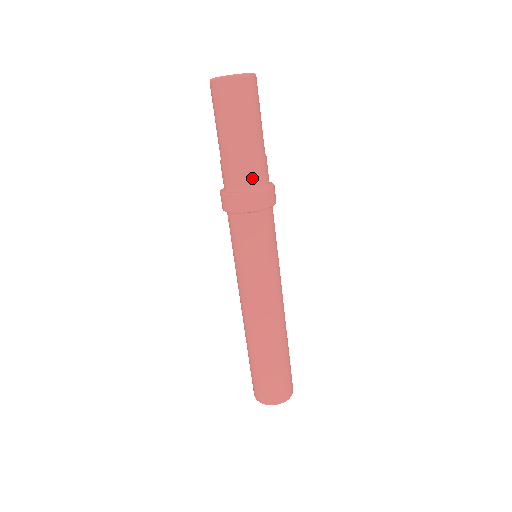
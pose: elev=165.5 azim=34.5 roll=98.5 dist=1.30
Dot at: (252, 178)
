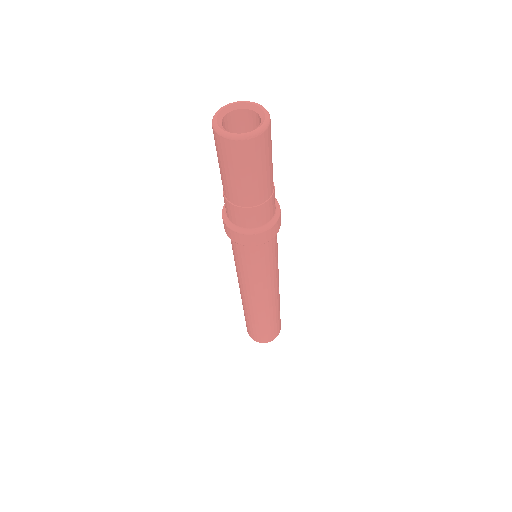
Dot at: (264, 217)
